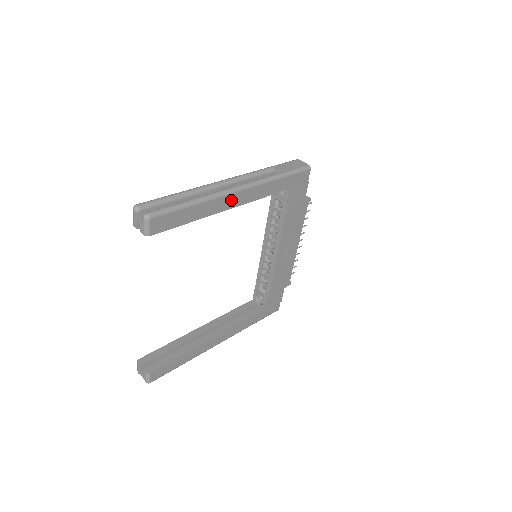
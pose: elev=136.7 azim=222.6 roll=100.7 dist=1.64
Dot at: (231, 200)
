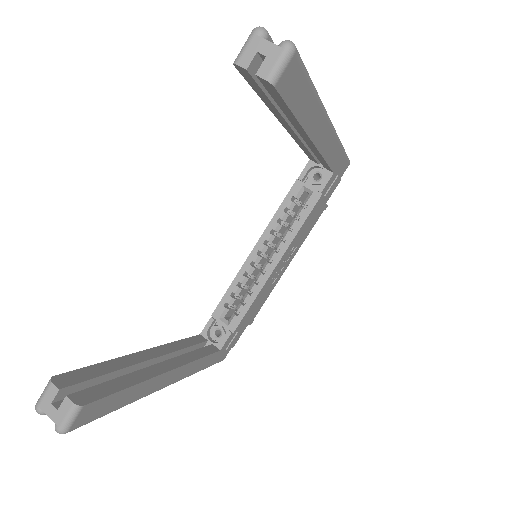
Dot at: (321, 130)
